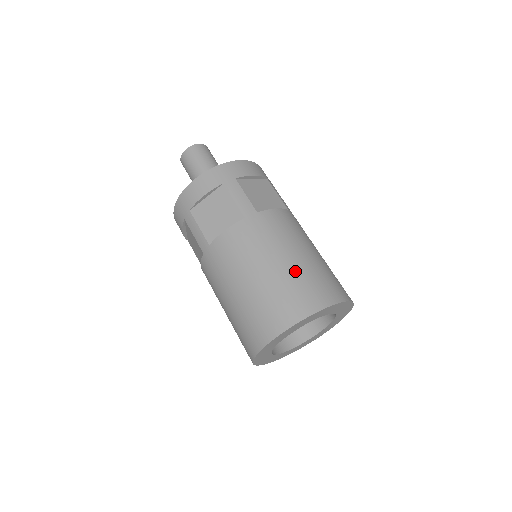
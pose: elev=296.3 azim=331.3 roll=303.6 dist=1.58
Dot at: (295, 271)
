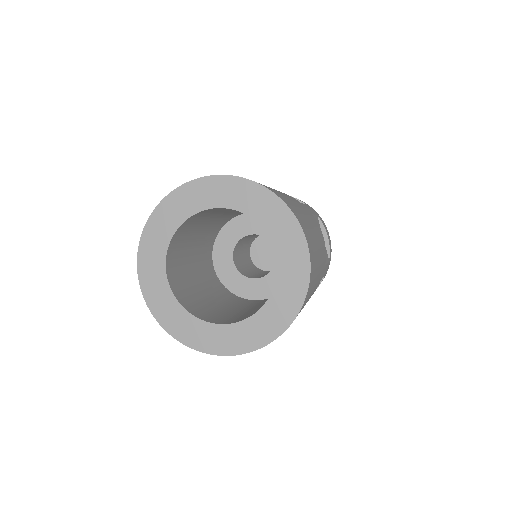
Dot at: occluded
